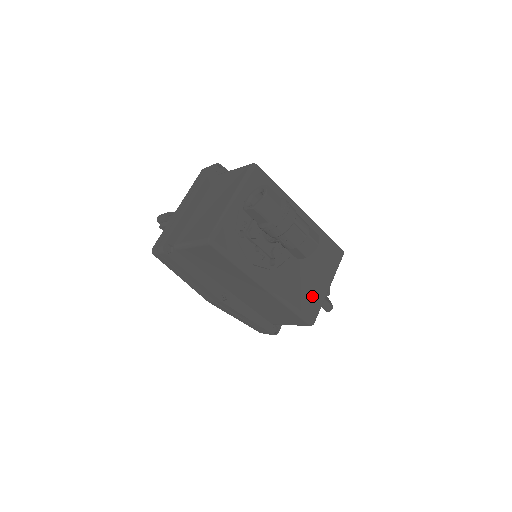
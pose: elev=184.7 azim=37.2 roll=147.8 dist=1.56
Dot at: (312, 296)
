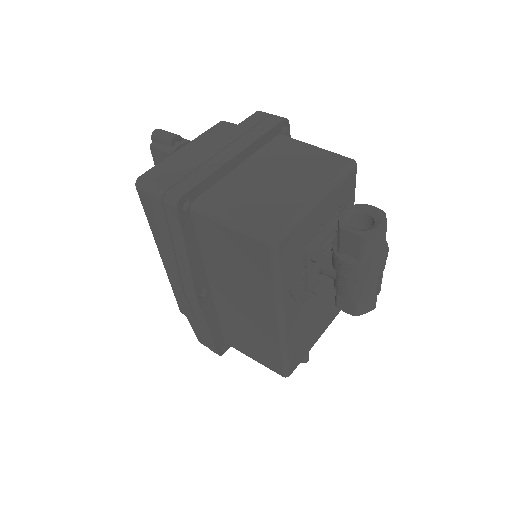
Dot at: (305, 344)
